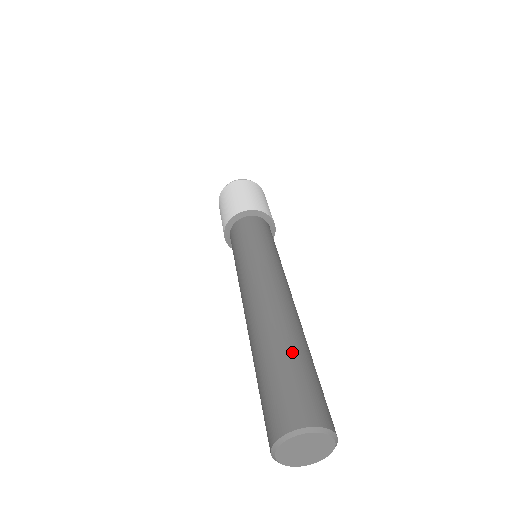
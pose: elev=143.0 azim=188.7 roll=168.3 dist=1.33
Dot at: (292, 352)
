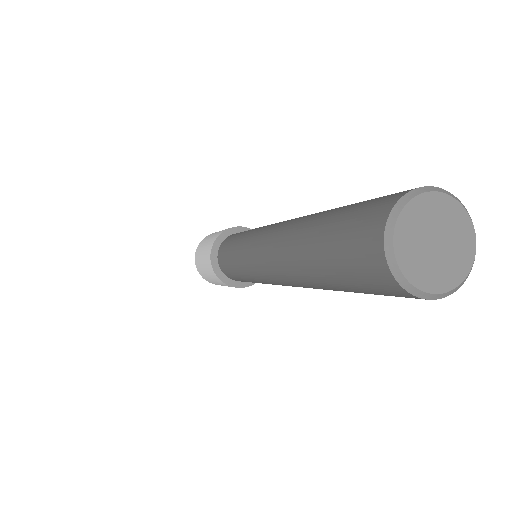
Dot at: (327, 214)
